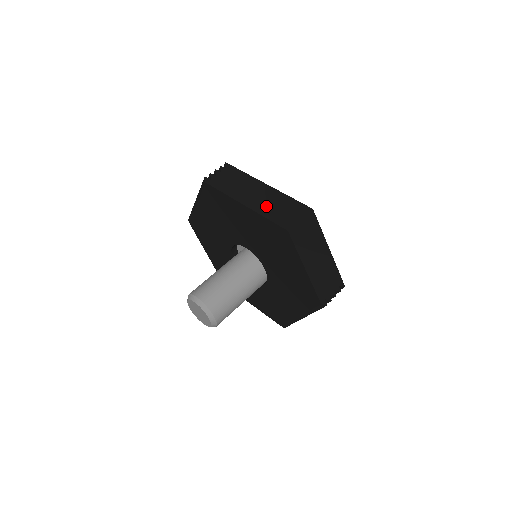
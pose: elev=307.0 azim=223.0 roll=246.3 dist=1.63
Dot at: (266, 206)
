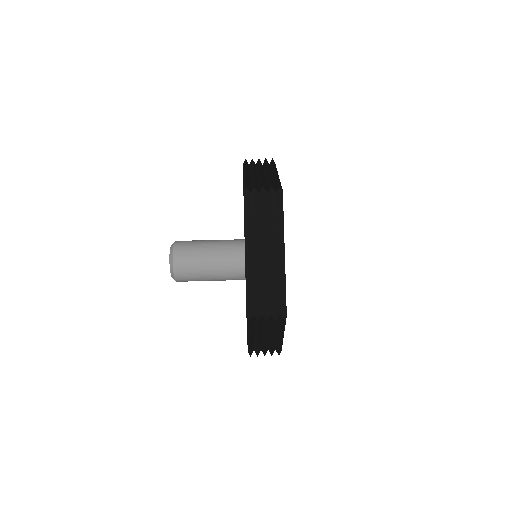
Dot at: (256, 276)
